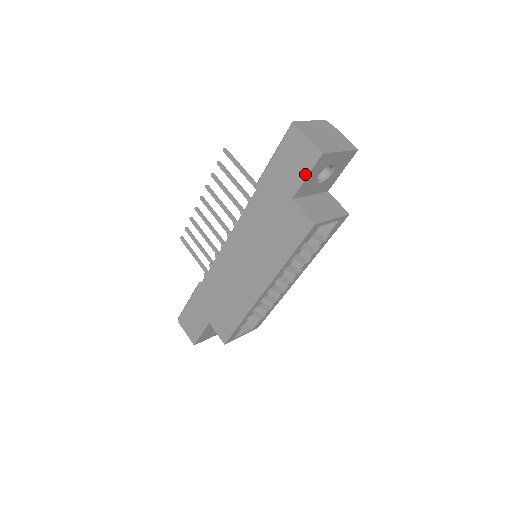
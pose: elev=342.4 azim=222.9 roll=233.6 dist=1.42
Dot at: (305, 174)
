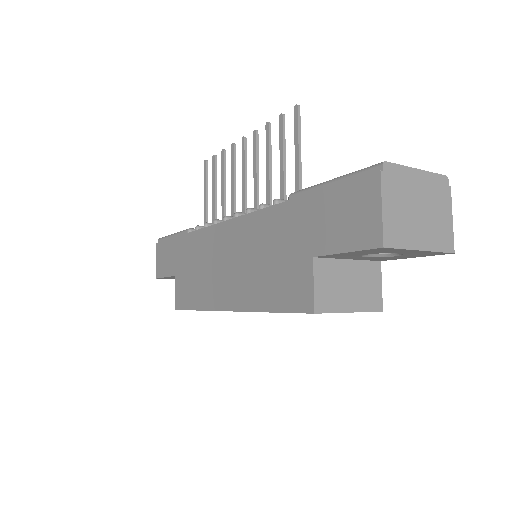
Dot at: (346, 247)
